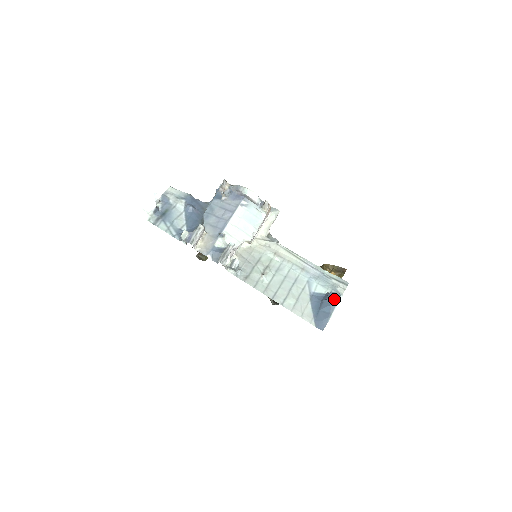
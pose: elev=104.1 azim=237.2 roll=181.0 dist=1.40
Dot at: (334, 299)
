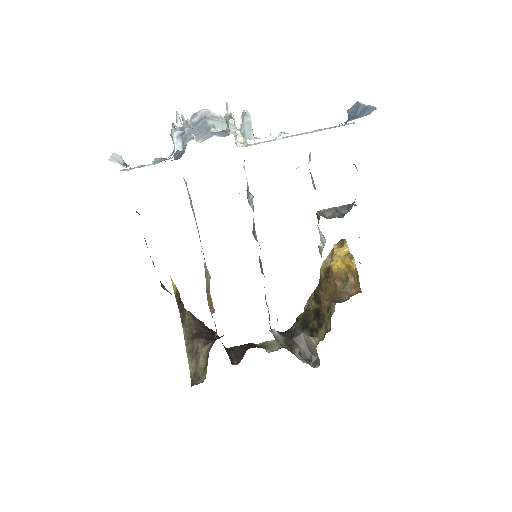
Dot at: (356, 106)
